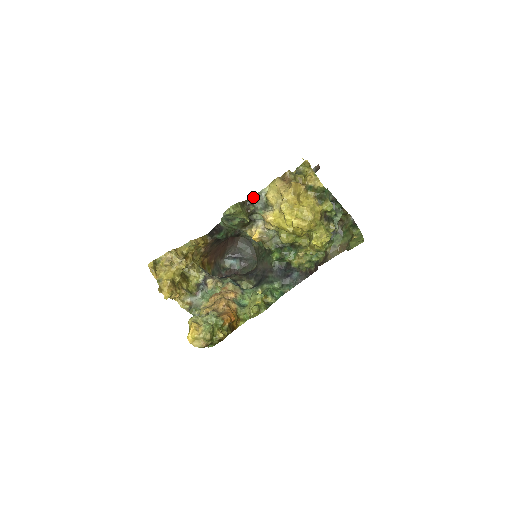
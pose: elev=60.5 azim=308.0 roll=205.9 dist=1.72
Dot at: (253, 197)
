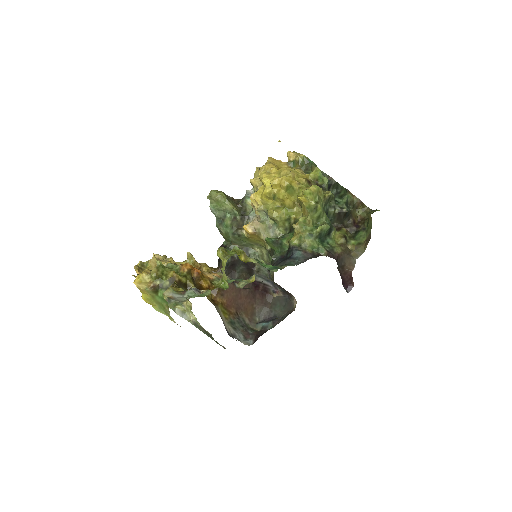
Dot at: occluded
